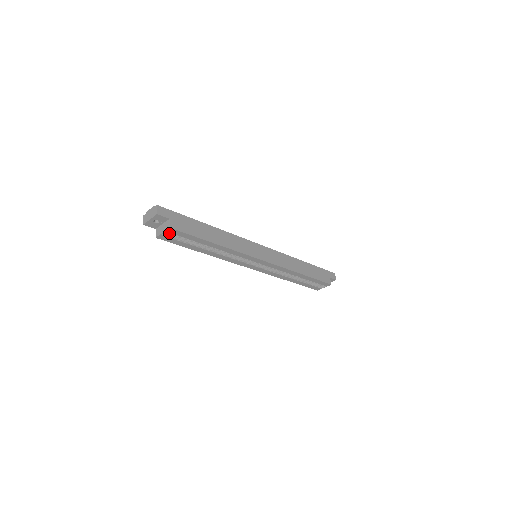
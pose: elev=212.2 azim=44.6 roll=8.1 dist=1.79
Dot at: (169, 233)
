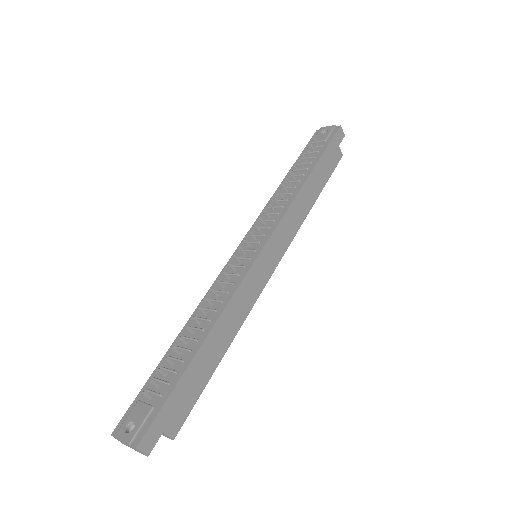
Dot at: occluded
